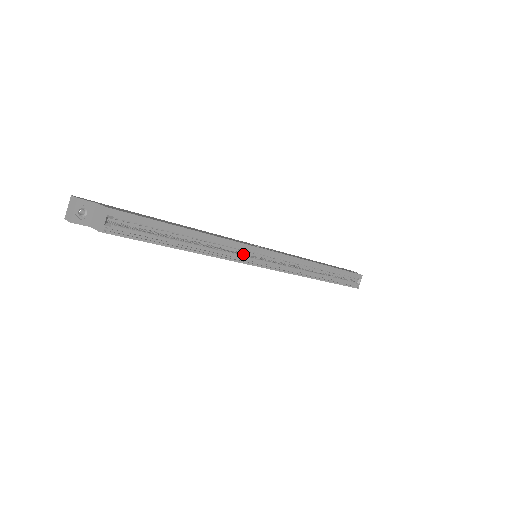
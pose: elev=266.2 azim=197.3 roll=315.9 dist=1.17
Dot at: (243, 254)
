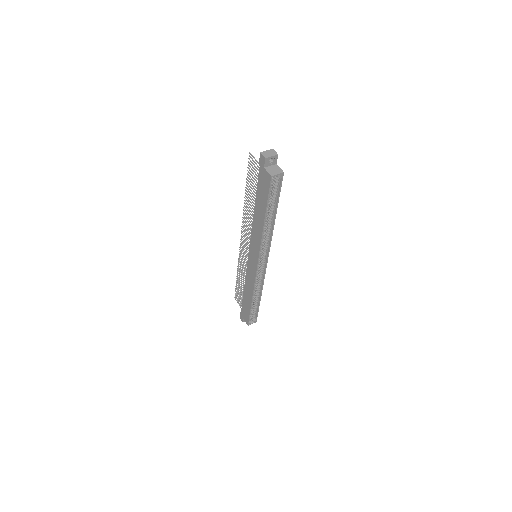
Dot at: (262, 249)
